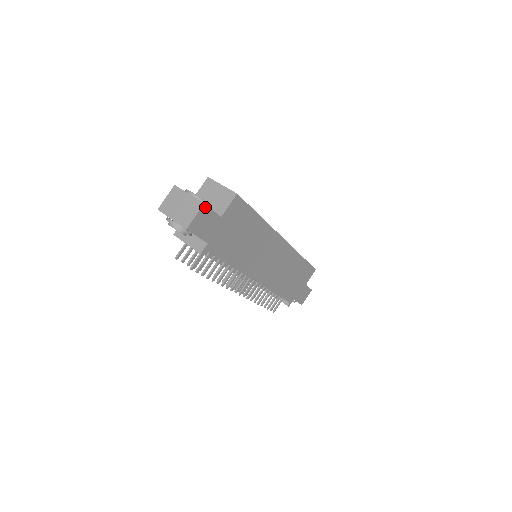
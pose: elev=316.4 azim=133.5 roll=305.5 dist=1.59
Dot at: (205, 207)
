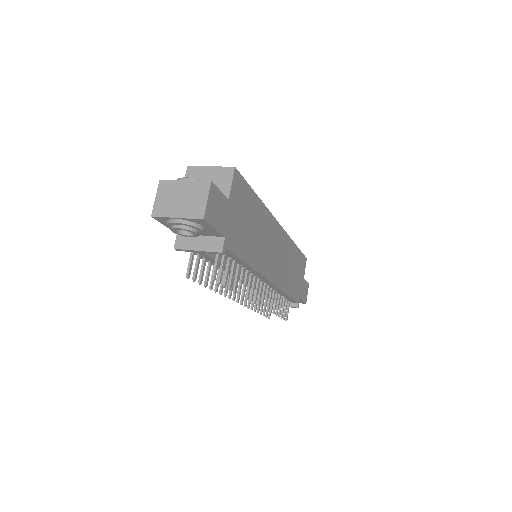
Dot at: (213, 187)
